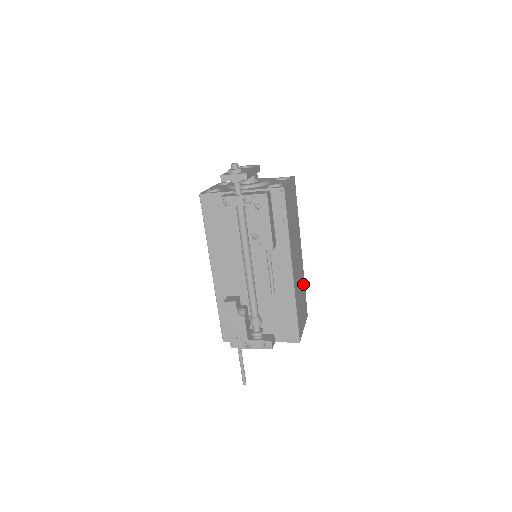
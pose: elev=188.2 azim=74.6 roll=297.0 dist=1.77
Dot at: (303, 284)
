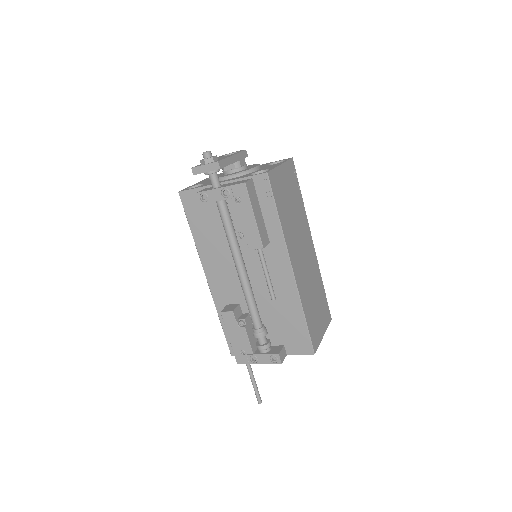
Dot at: (319, 283)
